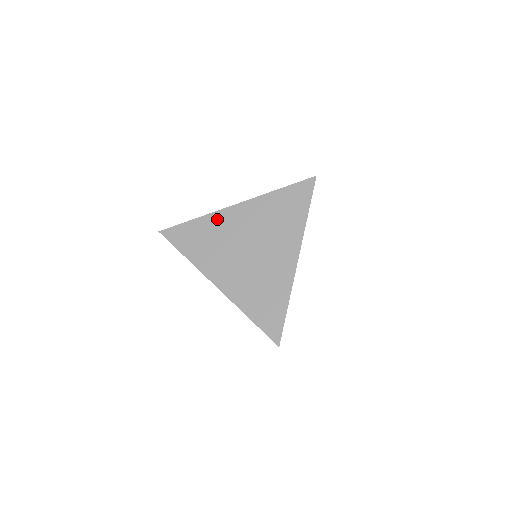
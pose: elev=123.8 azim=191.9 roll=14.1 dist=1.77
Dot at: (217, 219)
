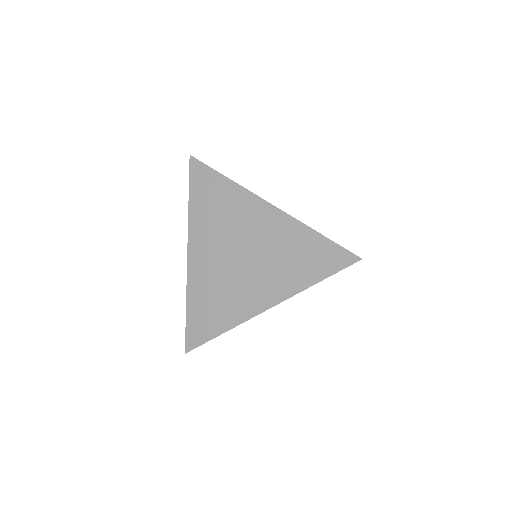
Dot at: occluded
